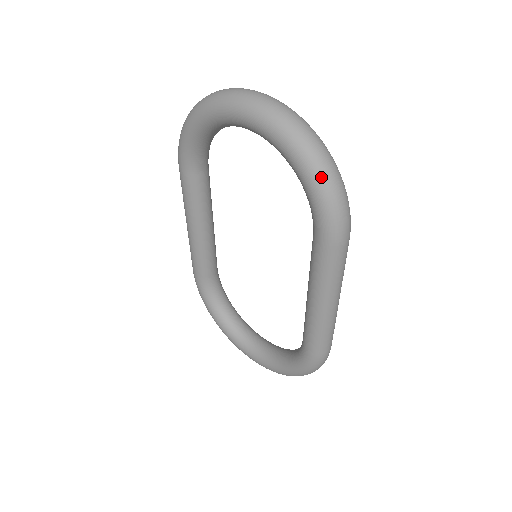
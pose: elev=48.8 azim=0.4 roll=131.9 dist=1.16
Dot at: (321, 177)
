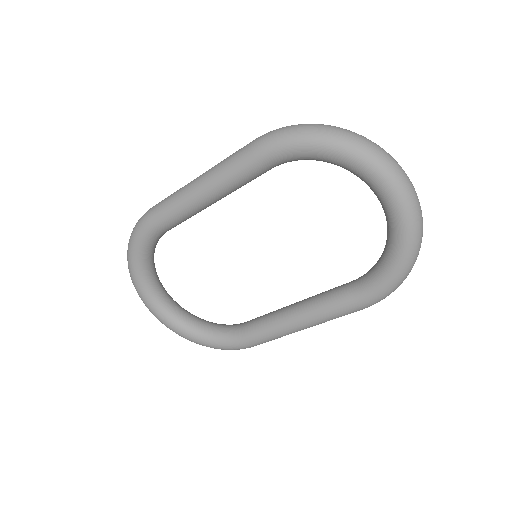
Dot at: (406, 274)
